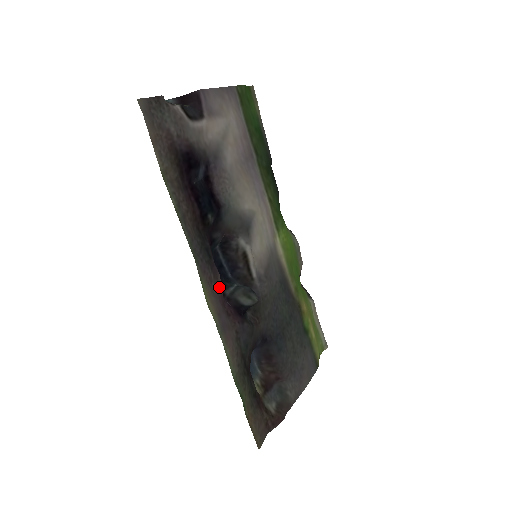
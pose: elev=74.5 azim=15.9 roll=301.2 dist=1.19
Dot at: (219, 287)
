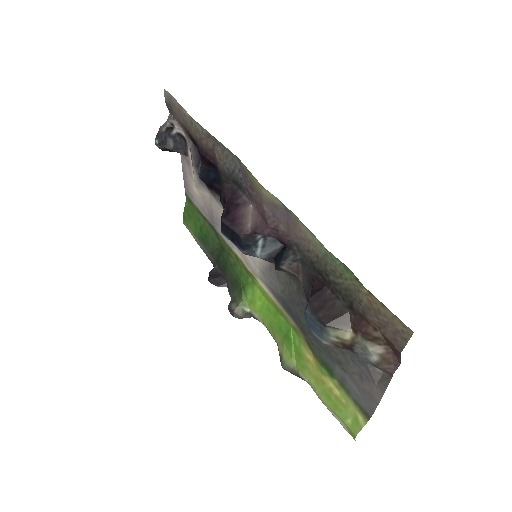
Dot at: (257, 207)
